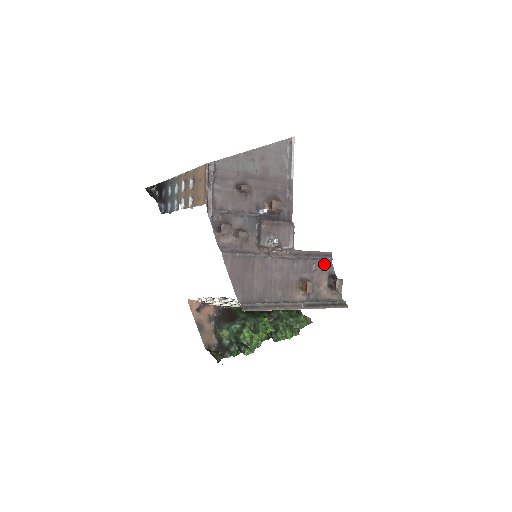
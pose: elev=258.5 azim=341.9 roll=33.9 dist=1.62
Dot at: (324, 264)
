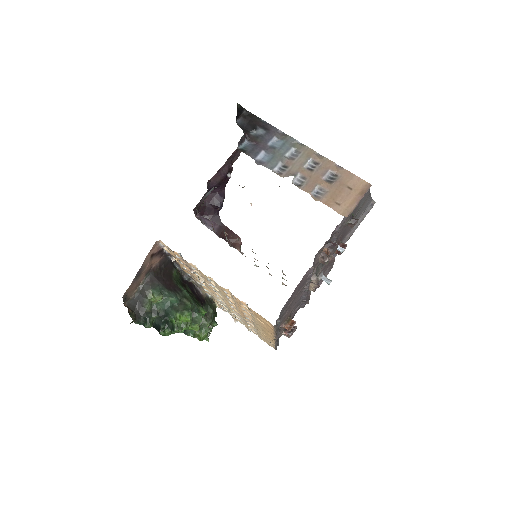
Dot at: occluded
